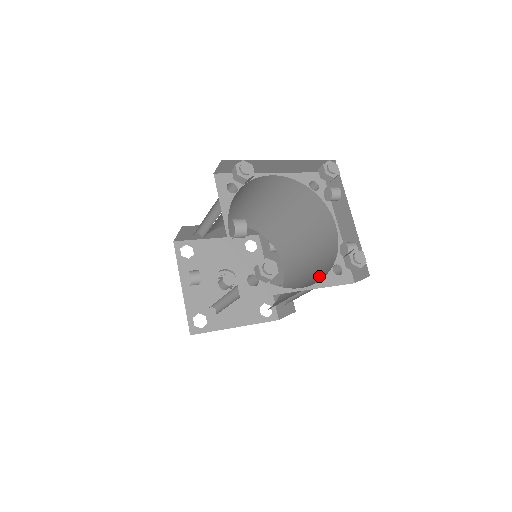
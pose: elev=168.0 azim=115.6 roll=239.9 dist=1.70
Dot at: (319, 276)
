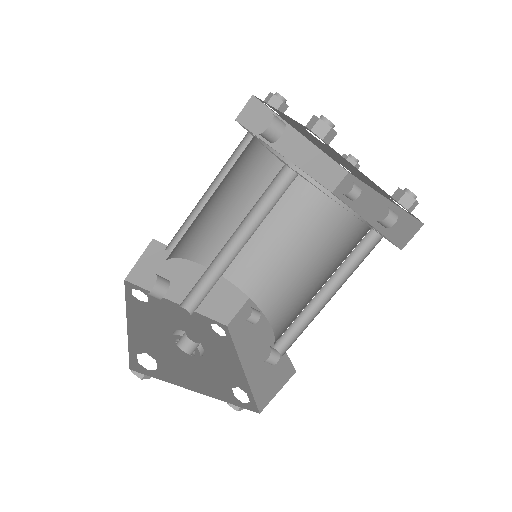
Dot at: occluded
